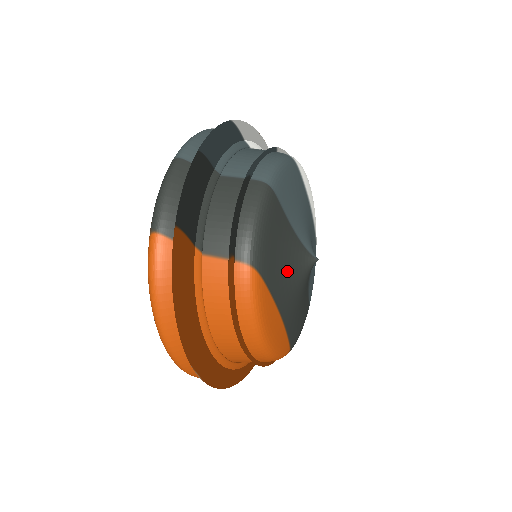
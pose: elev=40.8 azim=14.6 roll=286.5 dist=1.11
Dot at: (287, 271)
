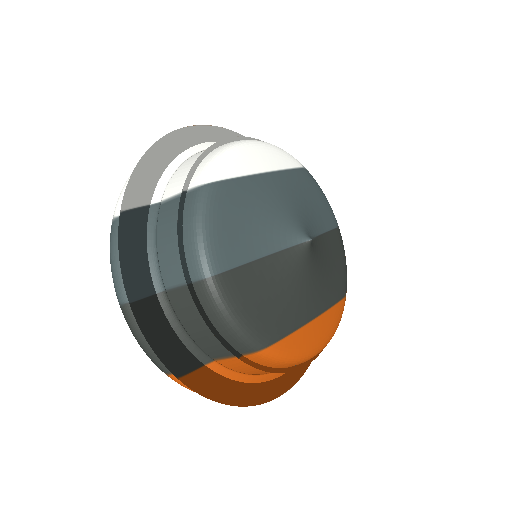
Dot at: (291, 292)
